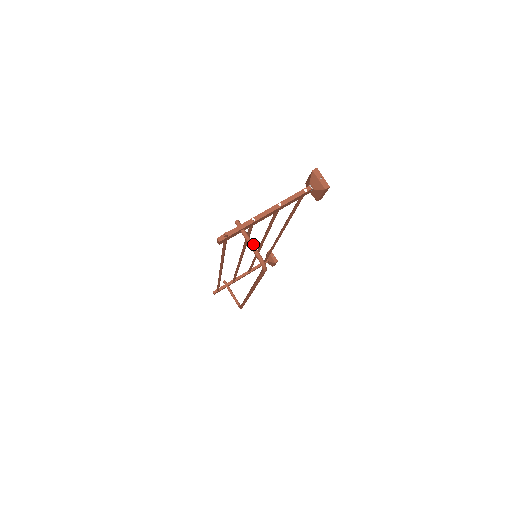
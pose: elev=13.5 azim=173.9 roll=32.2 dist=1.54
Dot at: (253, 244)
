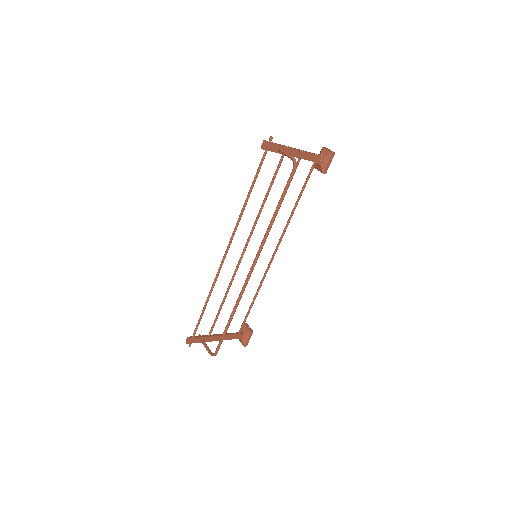
Dot at: (288, 153)
